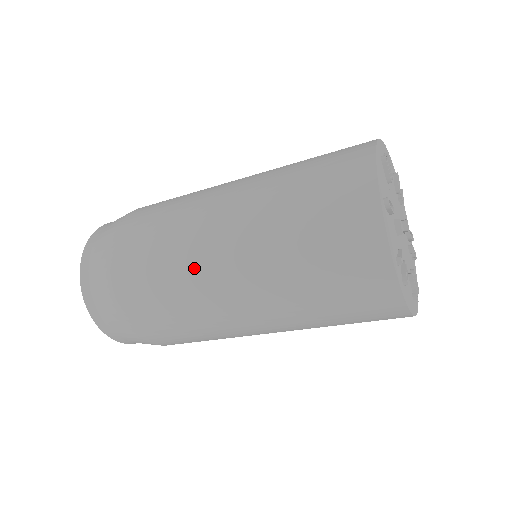
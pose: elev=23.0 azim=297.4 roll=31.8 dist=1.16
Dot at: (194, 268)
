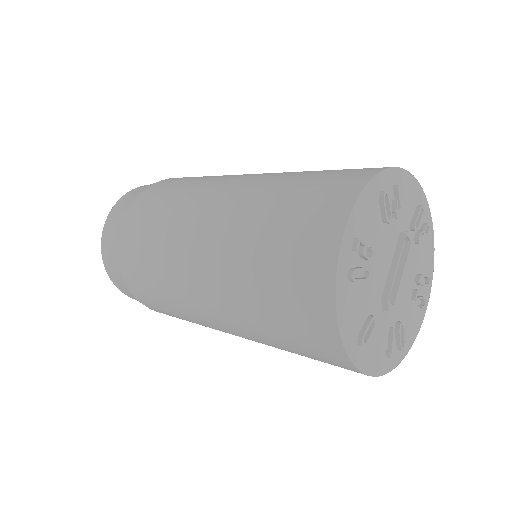
Dot at: occluded
